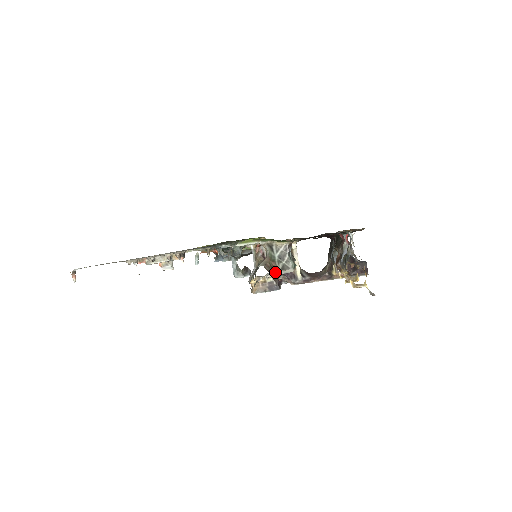
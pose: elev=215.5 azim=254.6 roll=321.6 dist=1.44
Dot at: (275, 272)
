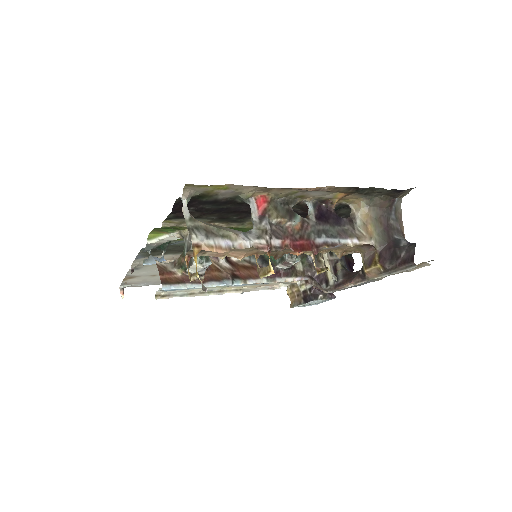
Dot at: (184, 270)
